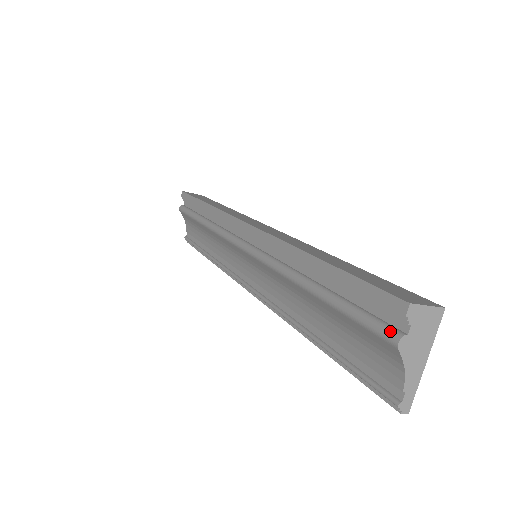
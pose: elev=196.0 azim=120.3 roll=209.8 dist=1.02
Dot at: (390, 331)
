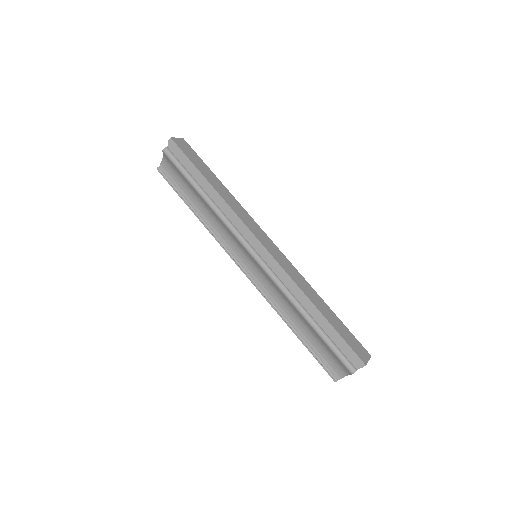
Dot at: (351, 367)
